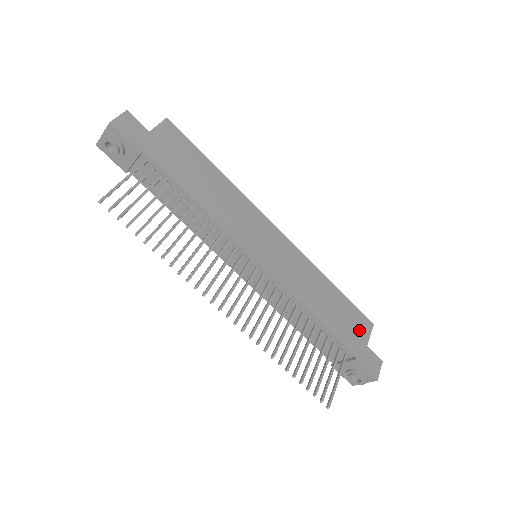
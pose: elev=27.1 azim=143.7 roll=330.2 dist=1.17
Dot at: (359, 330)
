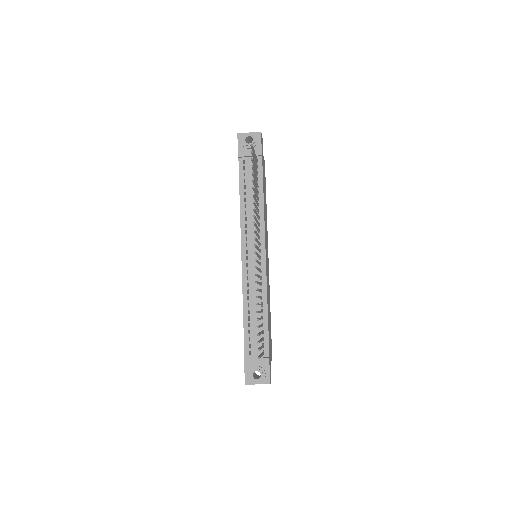
Dot at: occluded
